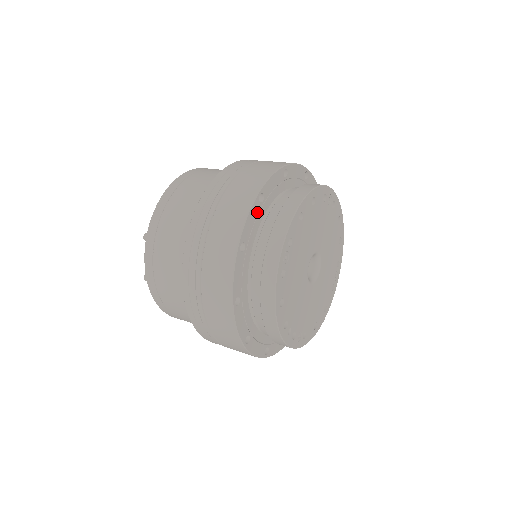
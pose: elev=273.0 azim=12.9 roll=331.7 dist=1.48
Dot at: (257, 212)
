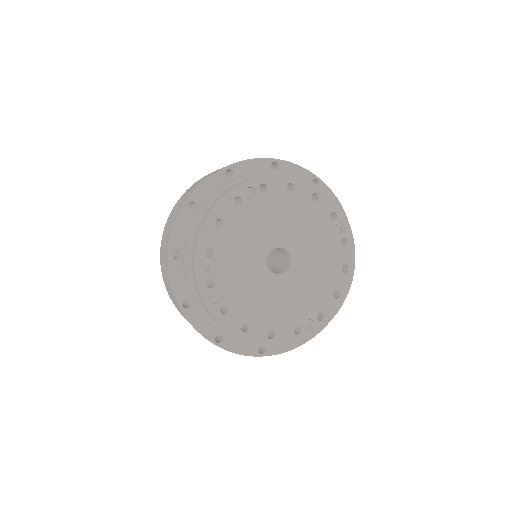
Dot at: (263, 170)
